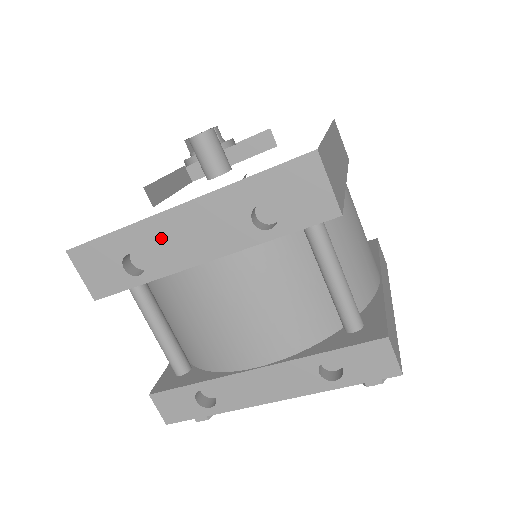
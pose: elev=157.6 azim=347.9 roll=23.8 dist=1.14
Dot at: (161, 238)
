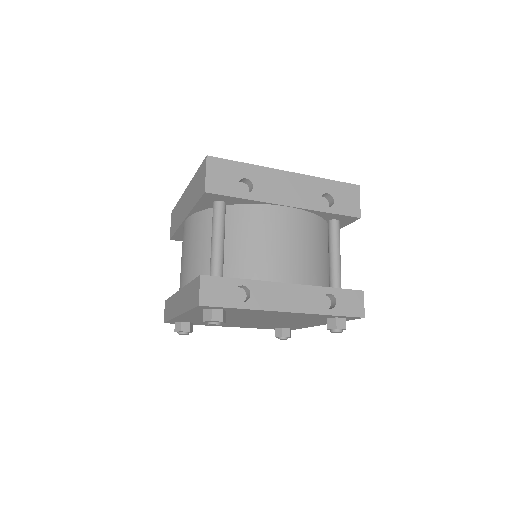
Dot at: (271, 181)
